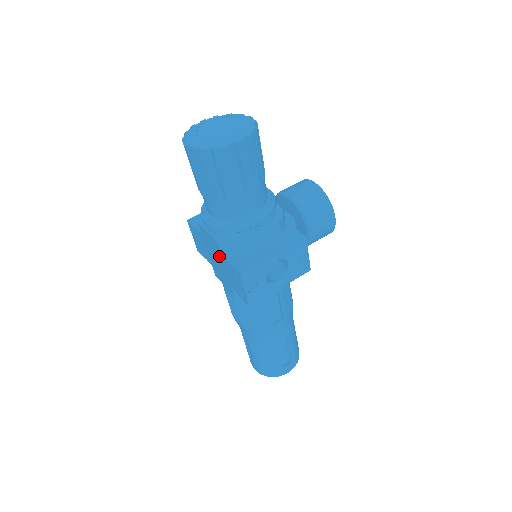
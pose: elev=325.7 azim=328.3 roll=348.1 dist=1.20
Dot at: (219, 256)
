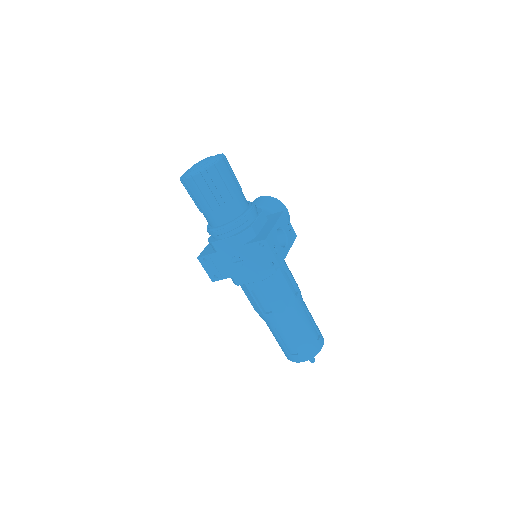
Dot at: (239, 252)
